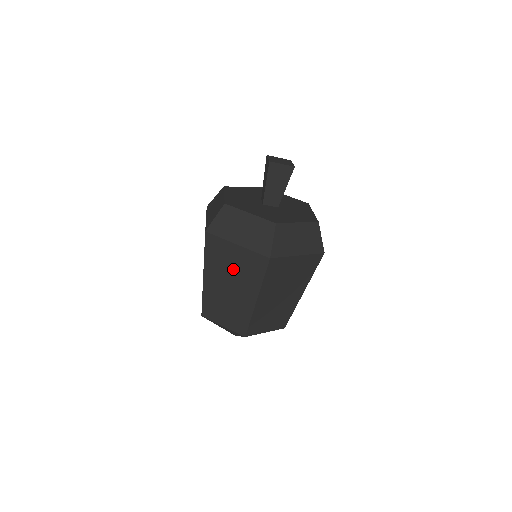
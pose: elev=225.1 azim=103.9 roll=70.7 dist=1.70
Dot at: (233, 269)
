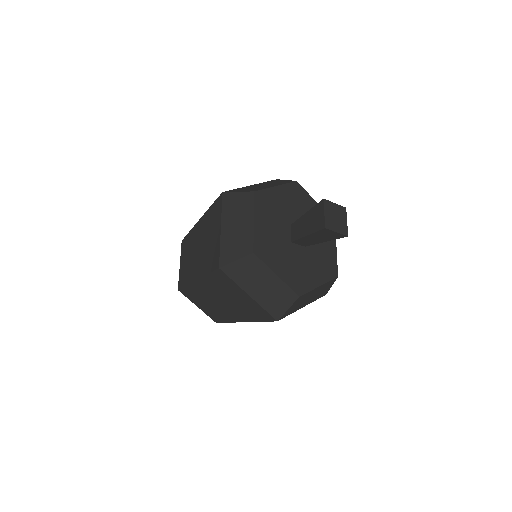
Dot at: (233, 299)
